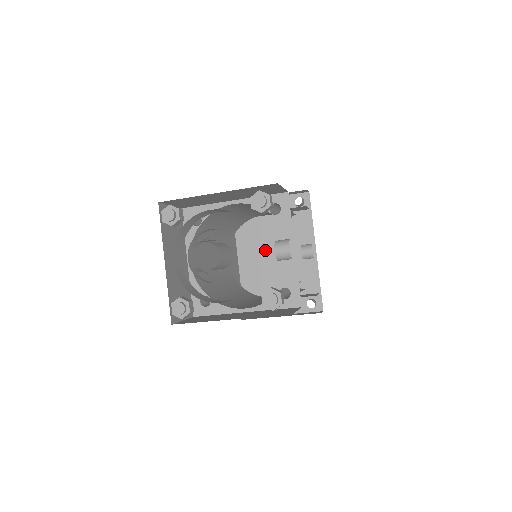
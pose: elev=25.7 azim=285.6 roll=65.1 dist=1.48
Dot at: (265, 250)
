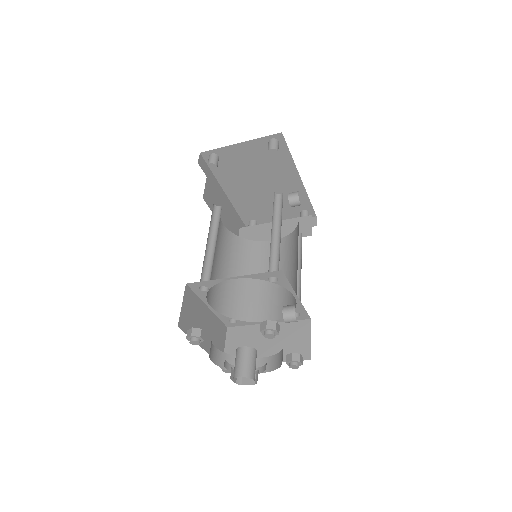
Dot at: (250, 184)
